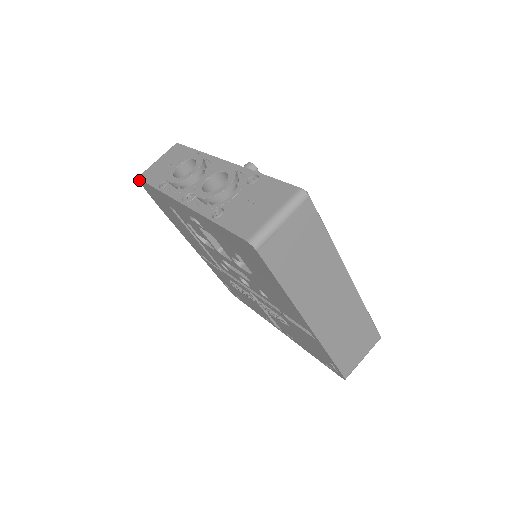
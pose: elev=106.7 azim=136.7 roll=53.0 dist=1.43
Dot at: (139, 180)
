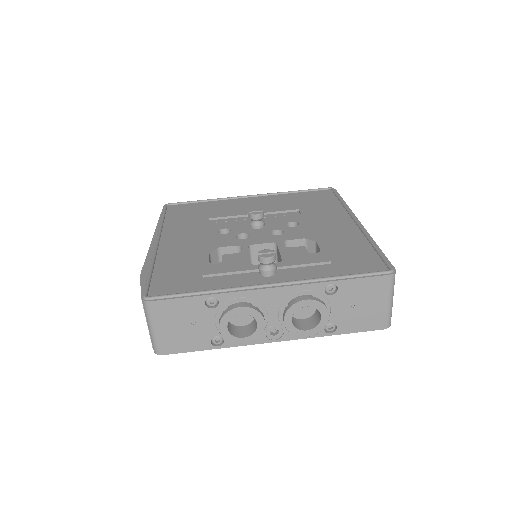
Dot at: (162, 353)
